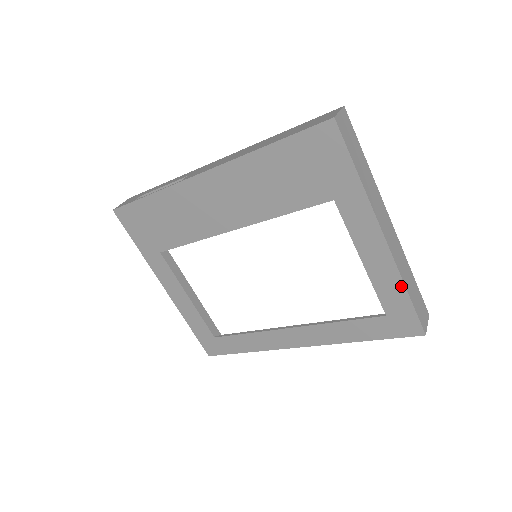
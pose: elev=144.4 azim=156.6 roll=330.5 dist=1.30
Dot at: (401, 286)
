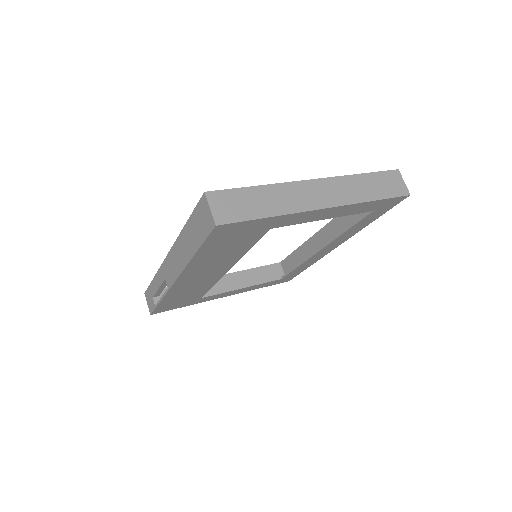
Dot at: (366, 203)
